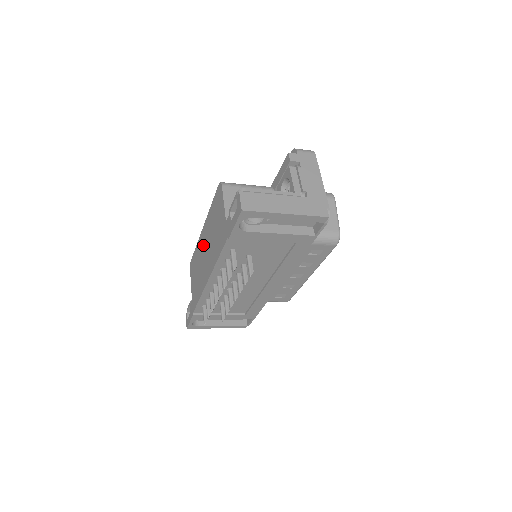
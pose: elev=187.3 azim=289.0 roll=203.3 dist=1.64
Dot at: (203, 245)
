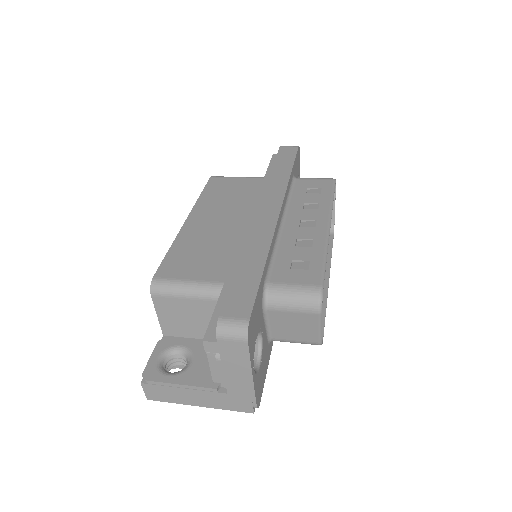
Dot at: occluded
